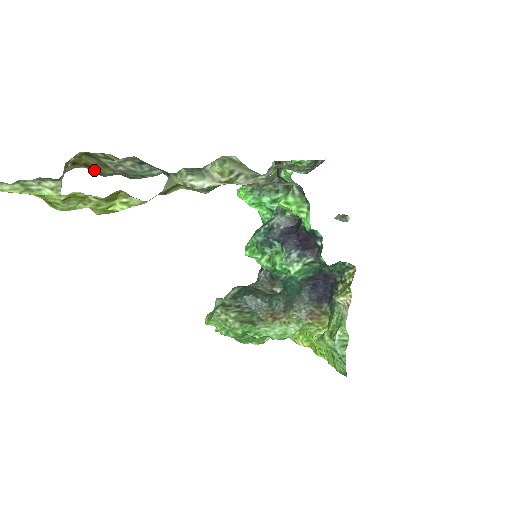
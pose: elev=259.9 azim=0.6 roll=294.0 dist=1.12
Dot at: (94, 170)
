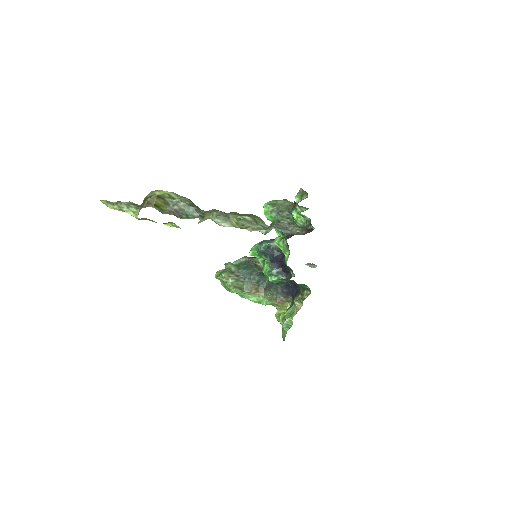
Dot at: (159, 208)
